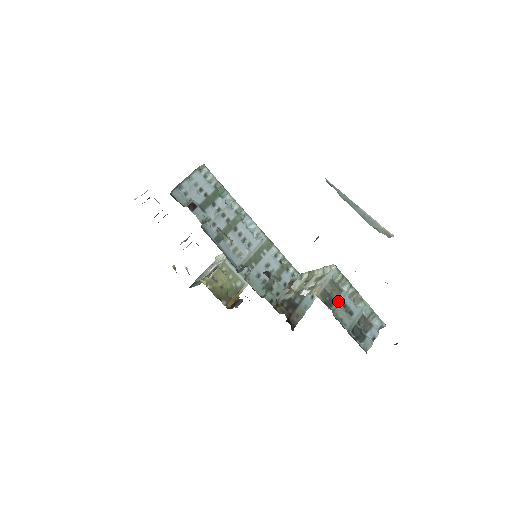
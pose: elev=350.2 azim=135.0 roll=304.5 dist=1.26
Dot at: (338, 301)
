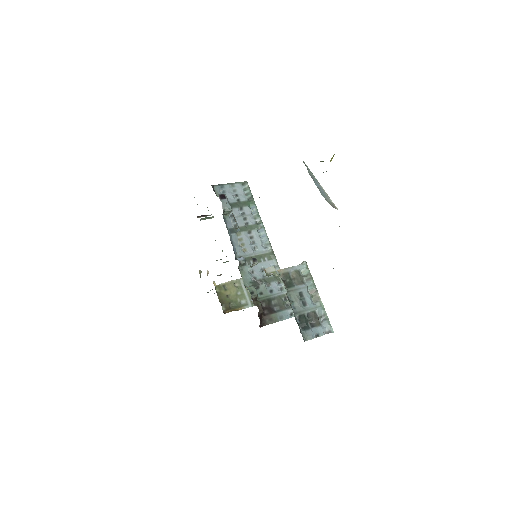
Dot at: (296, 288)
